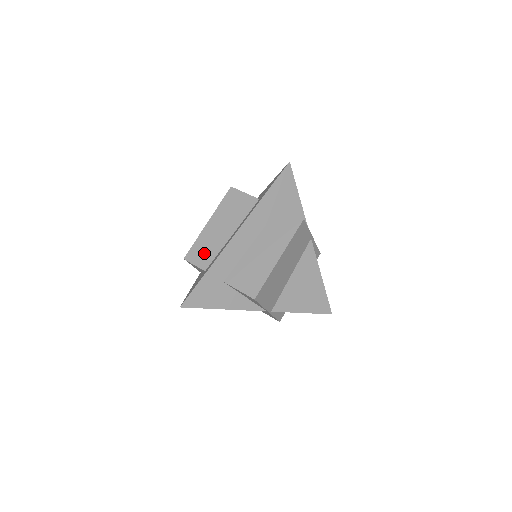
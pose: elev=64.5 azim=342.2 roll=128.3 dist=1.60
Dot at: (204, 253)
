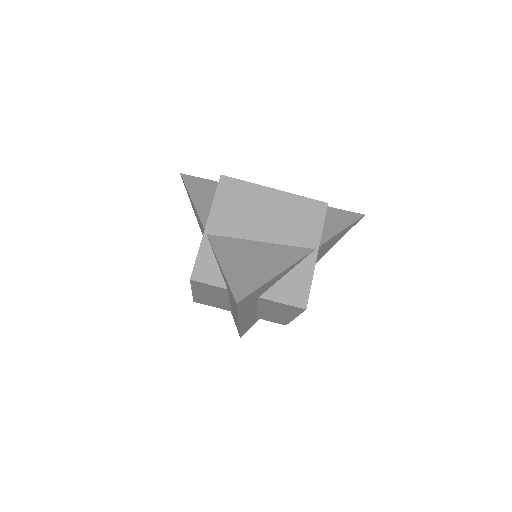
Dot at: occluded
